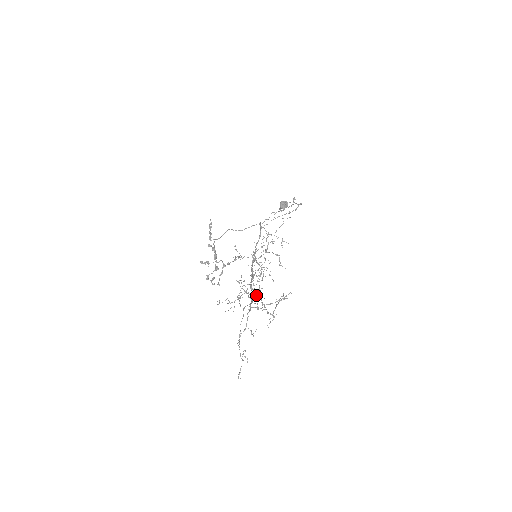
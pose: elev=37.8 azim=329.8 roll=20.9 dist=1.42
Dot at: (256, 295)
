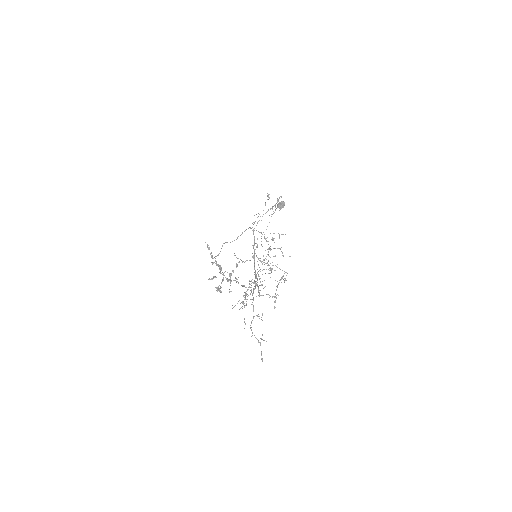
Dot at: occluded
